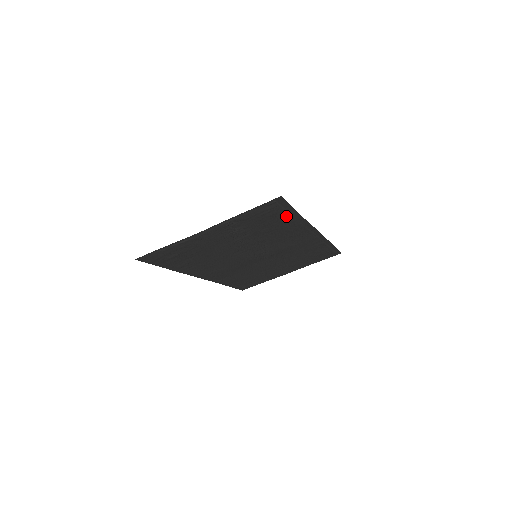
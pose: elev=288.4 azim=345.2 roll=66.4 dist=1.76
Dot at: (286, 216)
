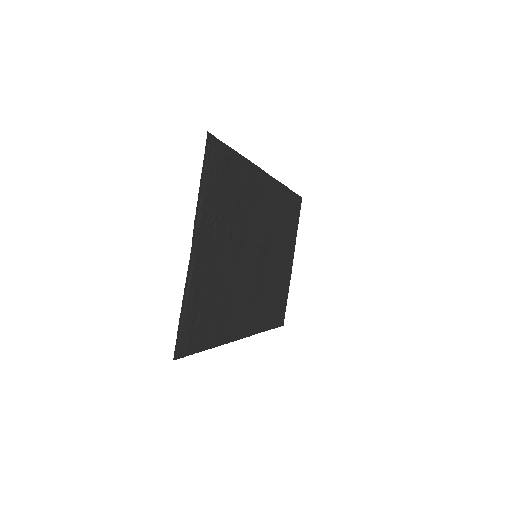
Dot at: (233, 165)
